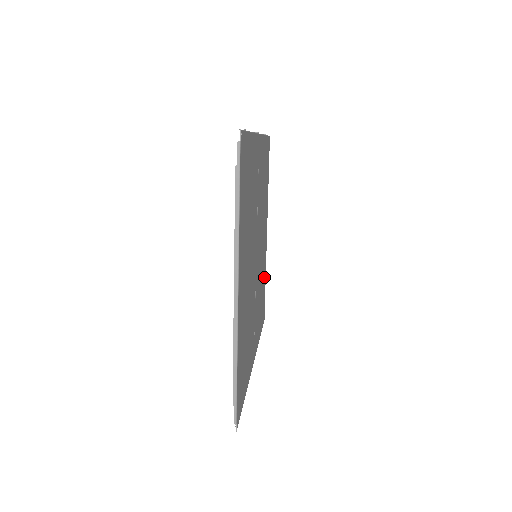
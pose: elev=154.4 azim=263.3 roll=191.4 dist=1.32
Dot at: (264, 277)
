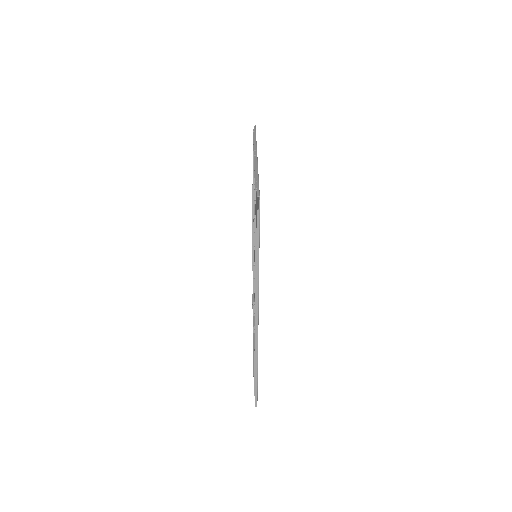
Dot at: (254, 252)
